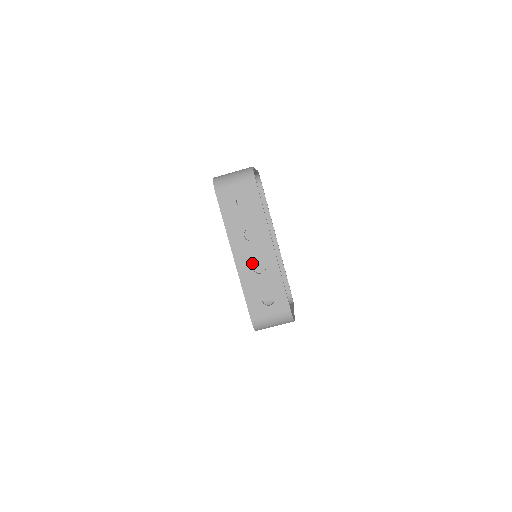
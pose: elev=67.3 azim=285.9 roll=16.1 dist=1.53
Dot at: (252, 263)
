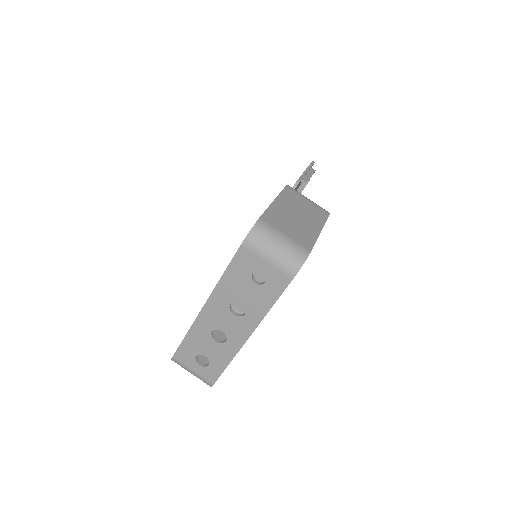
Dot at: (216, 327)
